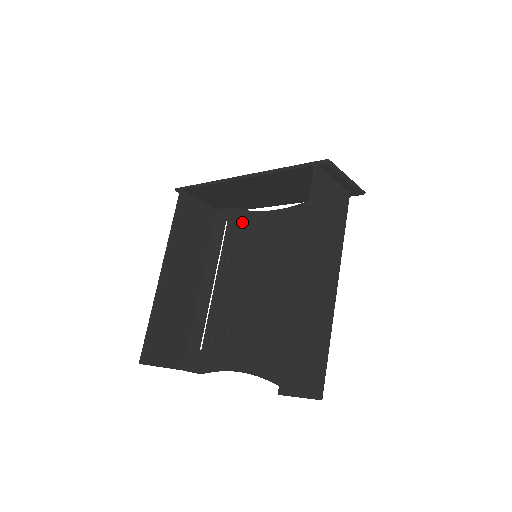
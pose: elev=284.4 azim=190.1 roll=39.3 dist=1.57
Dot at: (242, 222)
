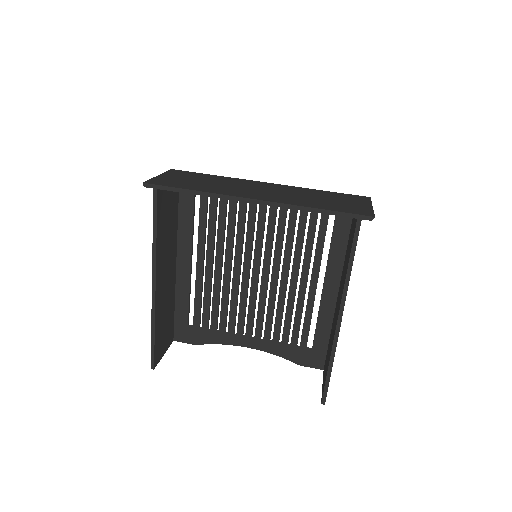
Dot at: (223, 204)
